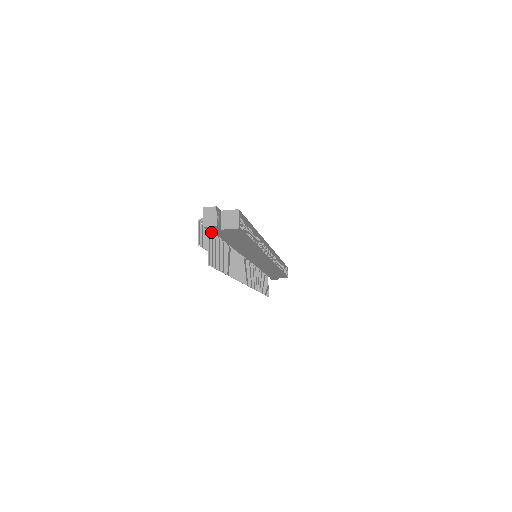
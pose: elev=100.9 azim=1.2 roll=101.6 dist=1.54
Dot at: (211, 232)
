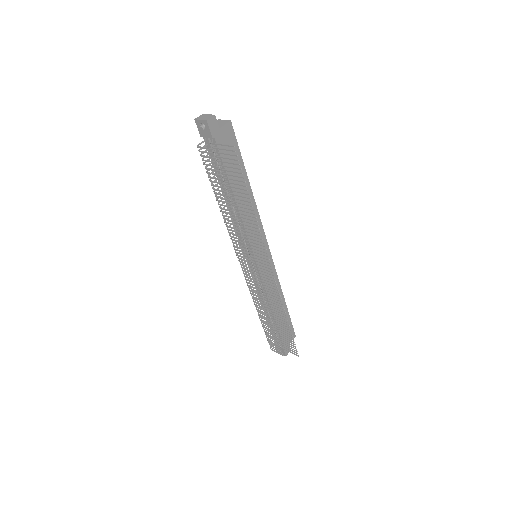
Dot at: (213, 151)
